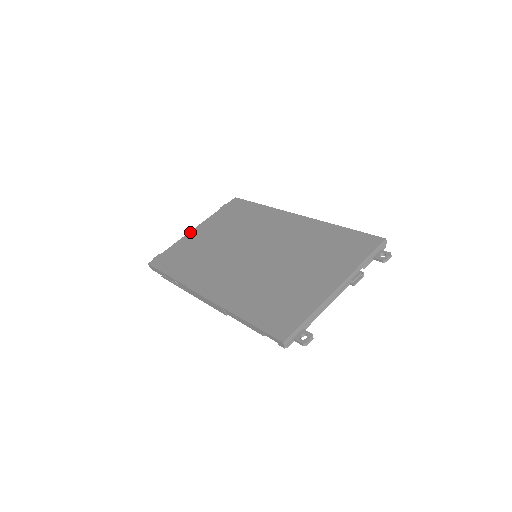
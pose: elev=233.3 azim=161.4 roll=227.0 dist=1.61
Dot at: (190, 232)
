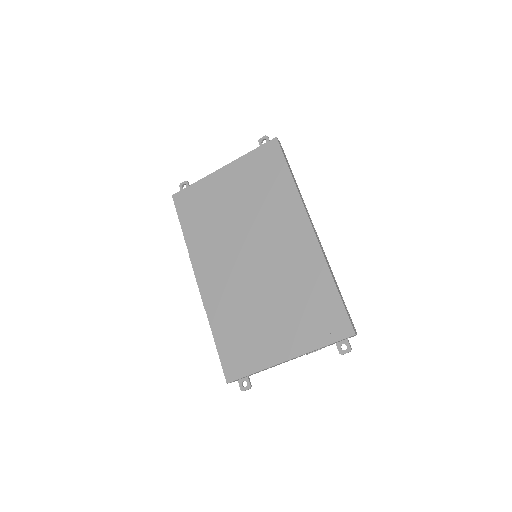
Dot at: (217, 171)
